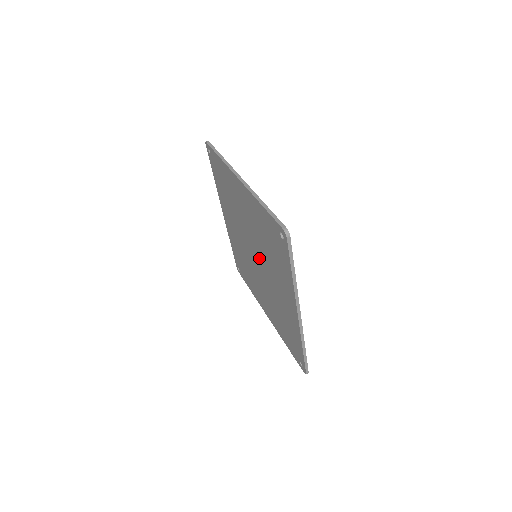
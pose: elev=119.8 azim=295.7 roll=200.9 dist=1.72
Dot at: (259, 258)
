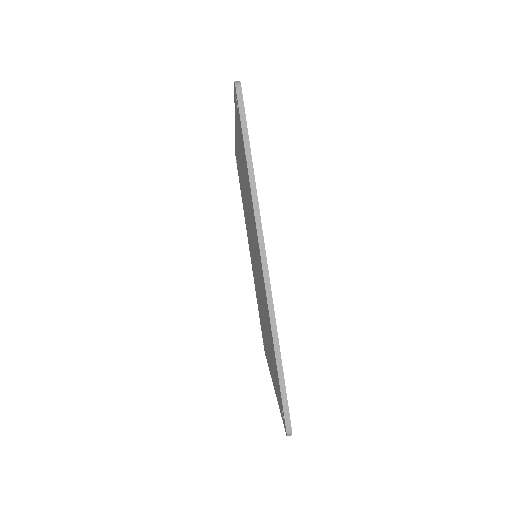
Dot at: (257, 277)
